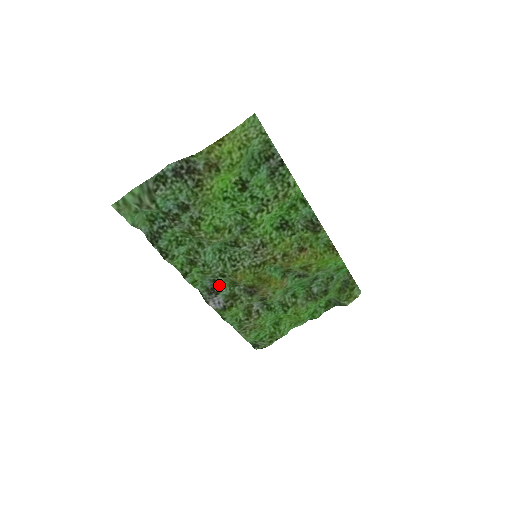
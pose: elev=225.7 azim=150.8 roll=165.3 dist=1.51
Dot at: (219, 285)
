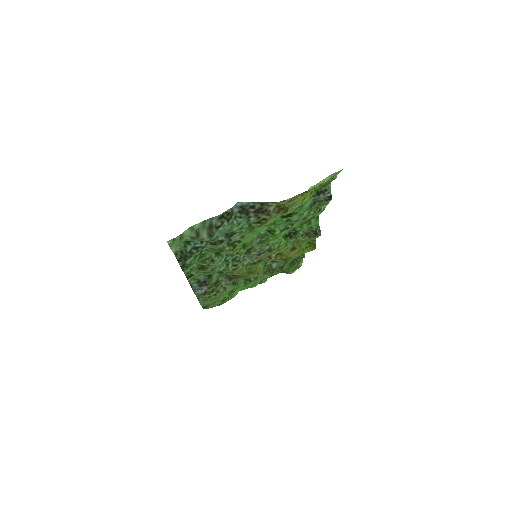
Dot at: (211, 278)
